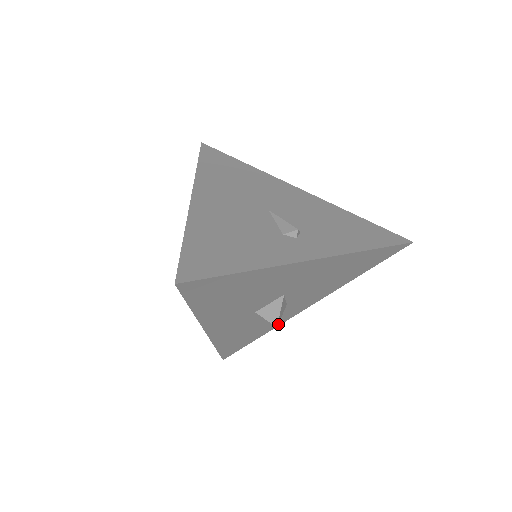
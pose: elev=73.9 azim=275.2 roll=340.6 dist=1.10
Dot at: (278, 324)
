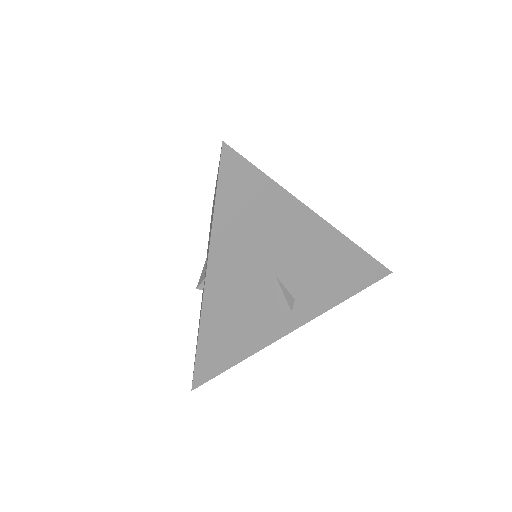
Dot at: occluded
